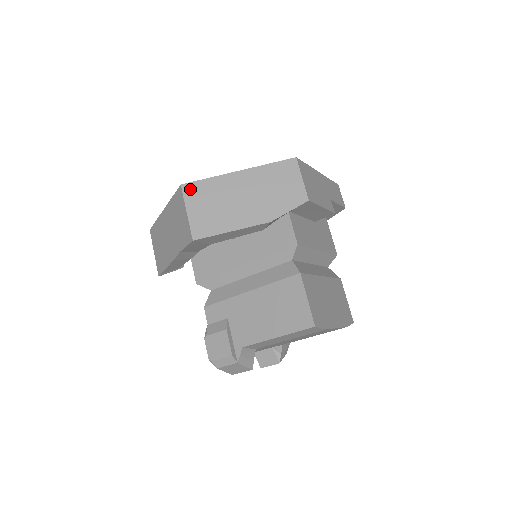
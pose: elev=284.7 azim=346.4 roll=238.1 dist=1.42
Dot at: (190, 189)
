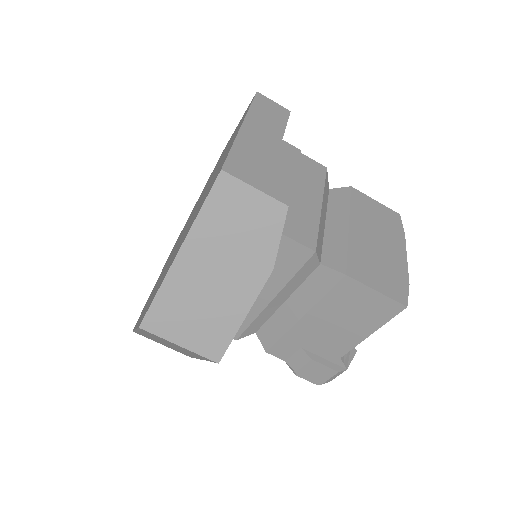
Dot at: (154, 322)
